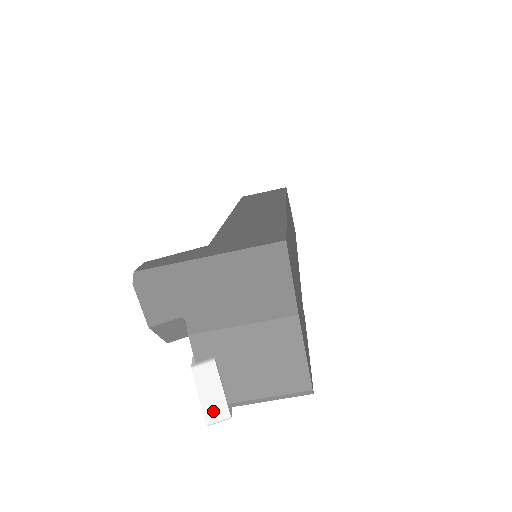
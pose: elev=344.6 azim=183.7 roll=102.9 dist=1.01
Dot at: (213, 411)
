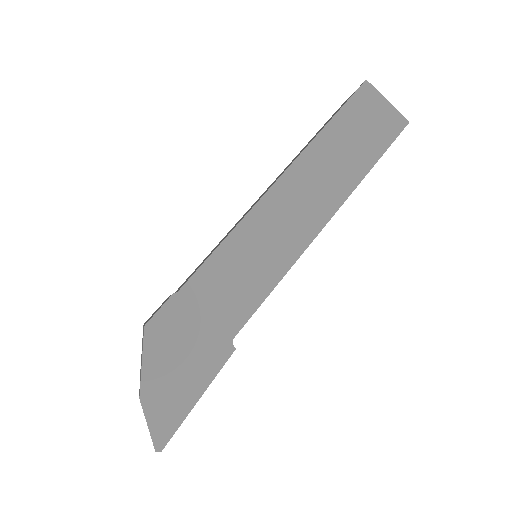
Dot at: occluded
